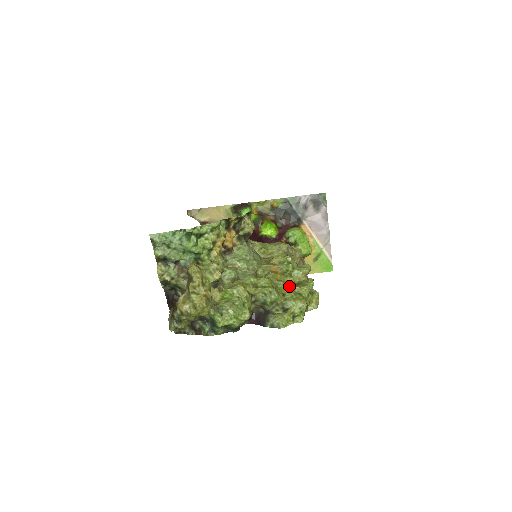
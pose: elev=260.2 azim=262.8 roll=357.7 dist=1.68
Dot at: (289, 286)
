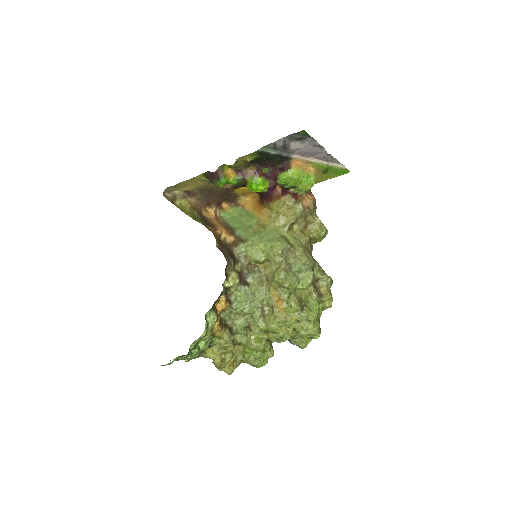
Dot at: (296, 318)
